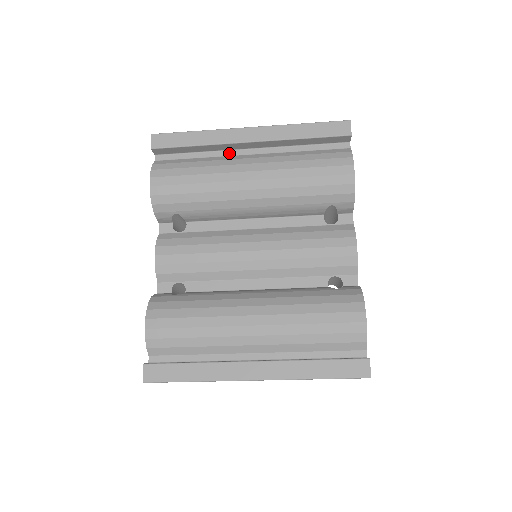
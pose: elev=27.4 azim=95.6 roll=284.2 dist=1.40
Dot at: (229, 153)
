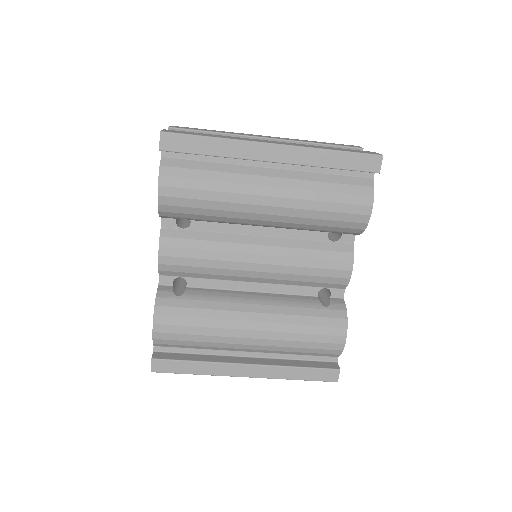
Dot at: (246, 162)
